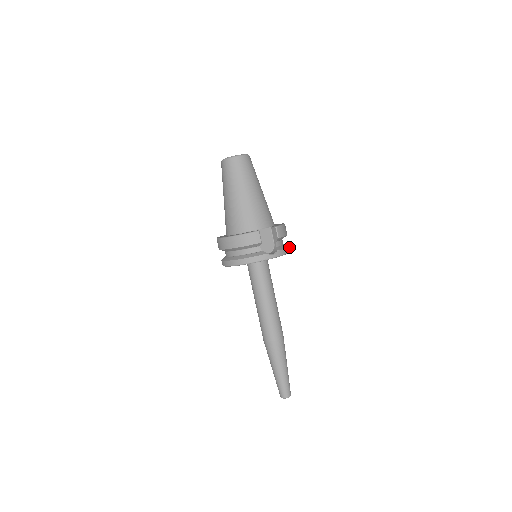
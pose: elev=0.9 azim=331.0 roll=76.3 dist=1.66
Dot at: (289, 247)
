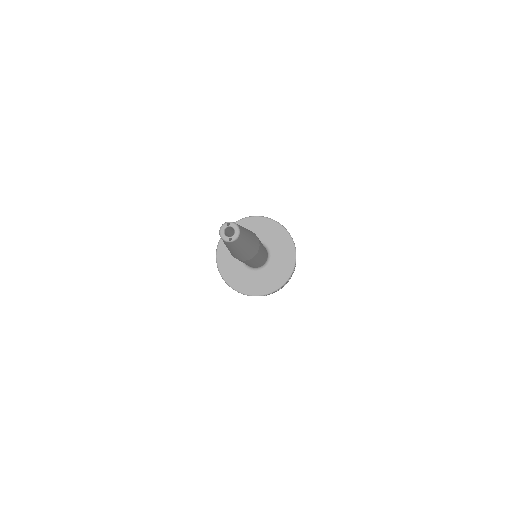
Dot at: occluded
